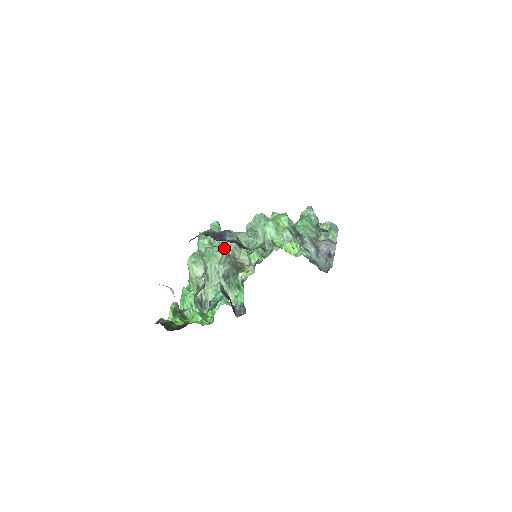
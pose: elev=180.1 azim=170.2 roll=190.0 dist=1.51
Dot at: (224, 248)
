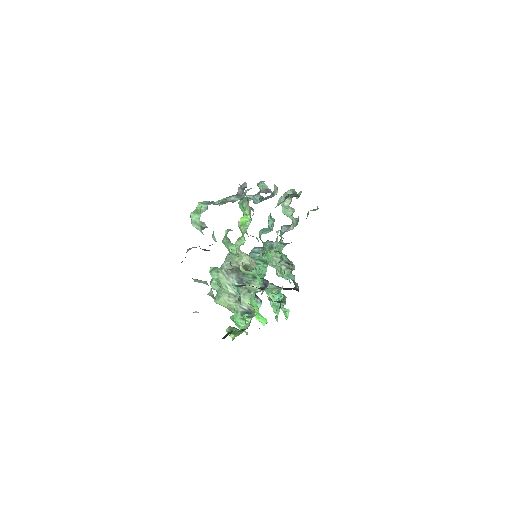
Dot at: occluded
